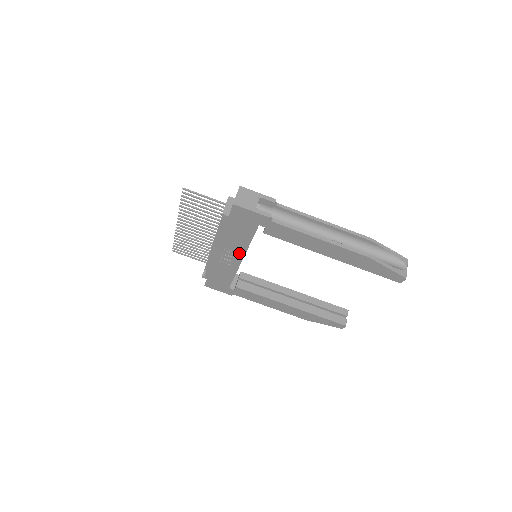
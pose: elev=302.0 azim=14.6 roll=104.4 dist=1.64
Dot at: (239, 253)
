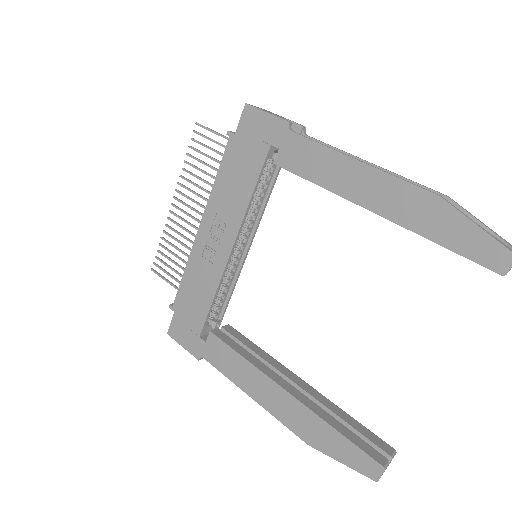
Dot at: (232, 227)
